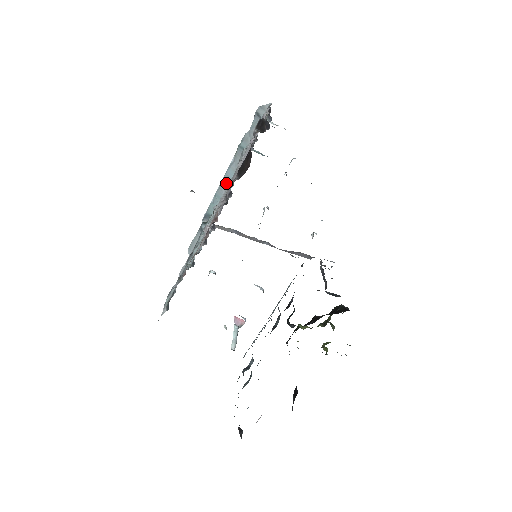
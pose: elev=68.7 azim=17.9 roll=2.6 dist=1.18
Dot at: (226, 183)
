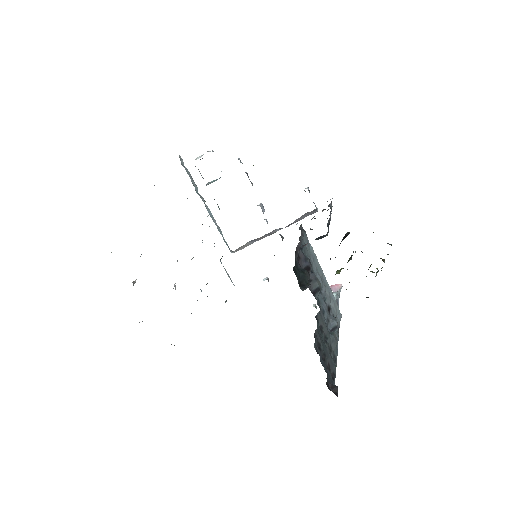
Dot at: occluded
